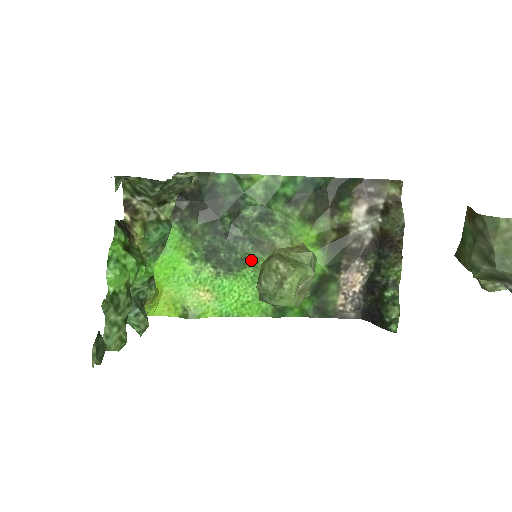
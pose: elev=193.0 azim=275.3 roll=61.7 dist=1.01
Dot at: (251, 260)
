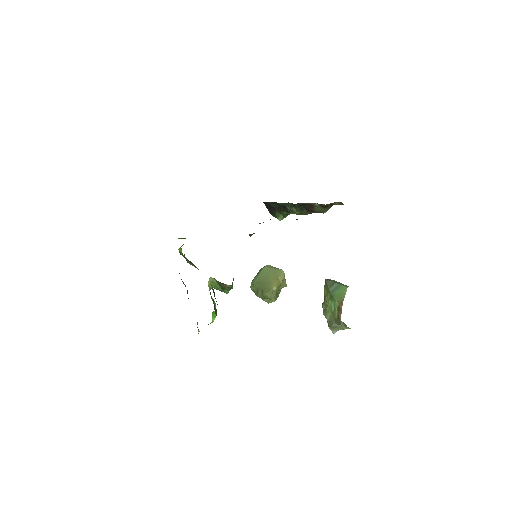
Dot at: occluded
